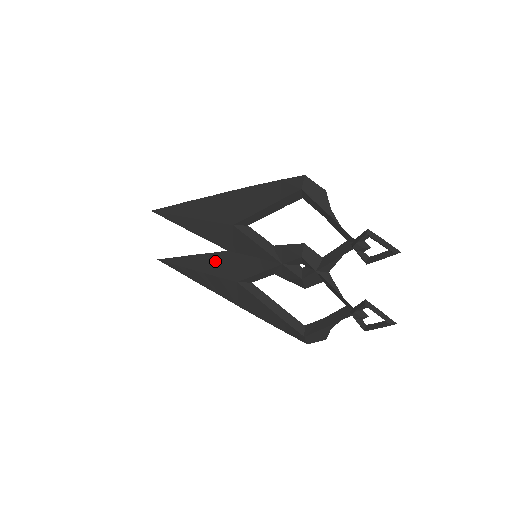
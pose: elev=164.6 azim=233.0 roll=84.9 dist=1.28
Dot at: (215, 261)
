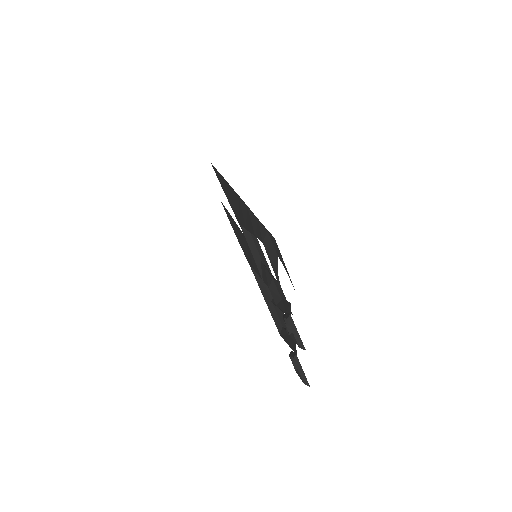
Dot at: (240, 236)
